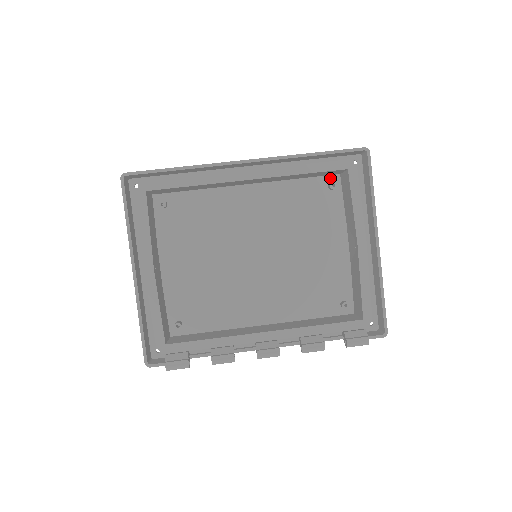
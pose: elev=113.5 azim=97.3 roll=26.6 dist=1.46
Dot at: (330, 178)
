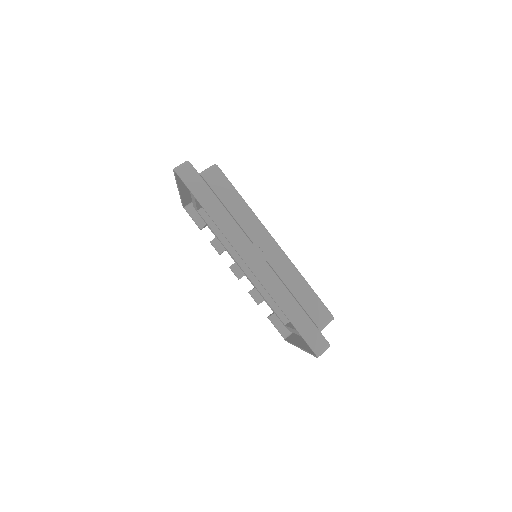
Dot at: (323, 308)
